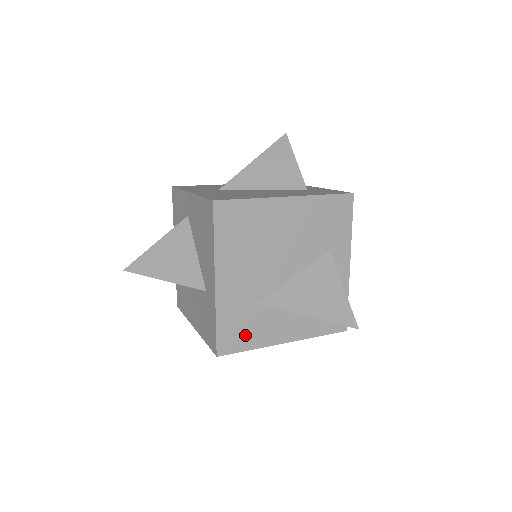
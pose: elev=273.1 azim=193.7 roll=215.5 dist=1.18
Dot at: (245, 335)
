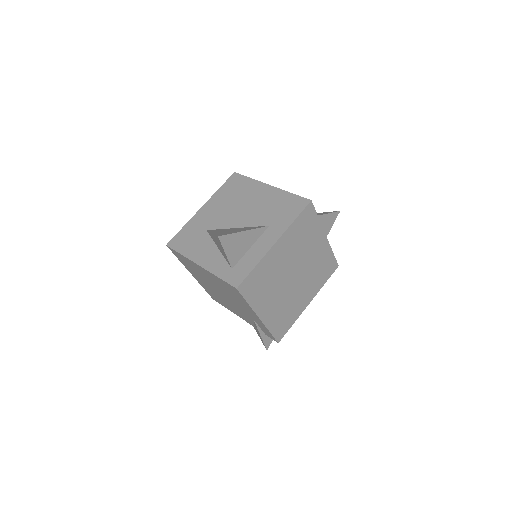
Dot at: (187, 244)
